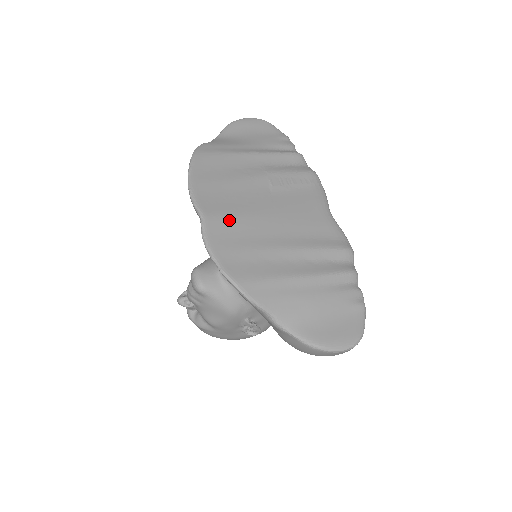
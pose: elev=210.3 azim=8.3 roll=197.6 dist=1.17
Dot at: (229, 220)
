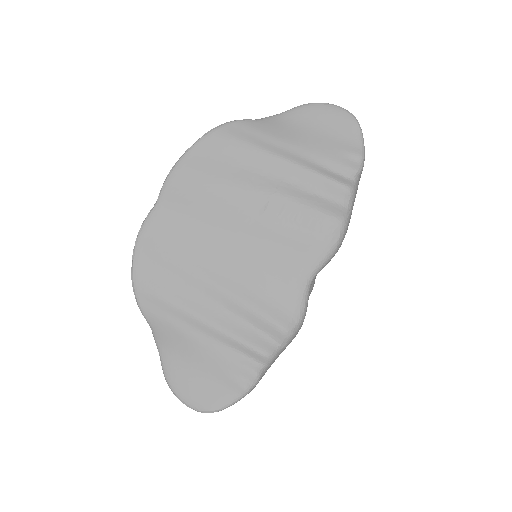
Dot at: (179, 222)
